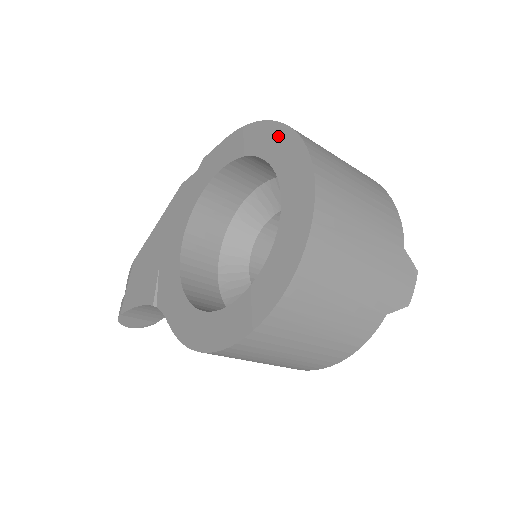
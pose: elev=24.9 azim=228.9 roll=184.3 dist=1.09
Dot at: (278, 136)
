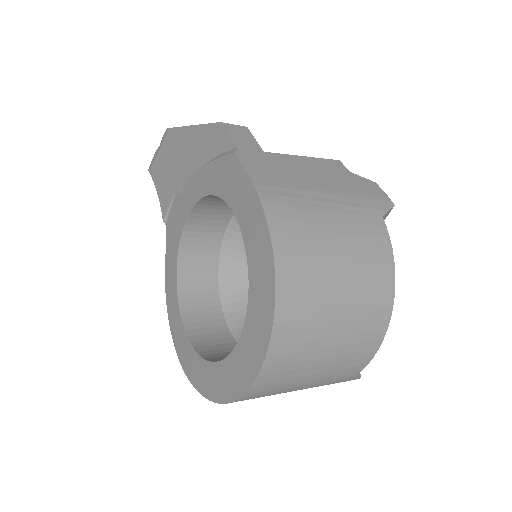
Dot at: (265, 299)
